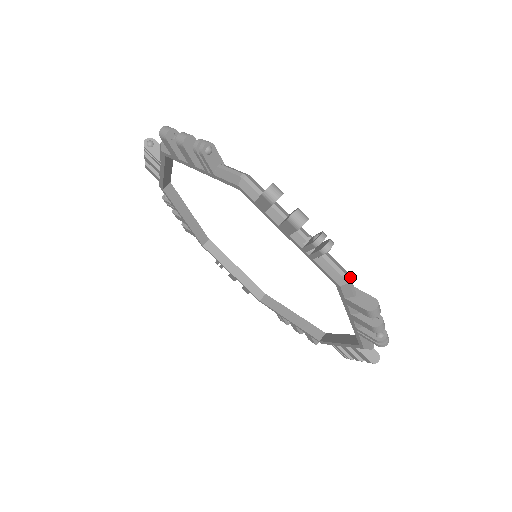
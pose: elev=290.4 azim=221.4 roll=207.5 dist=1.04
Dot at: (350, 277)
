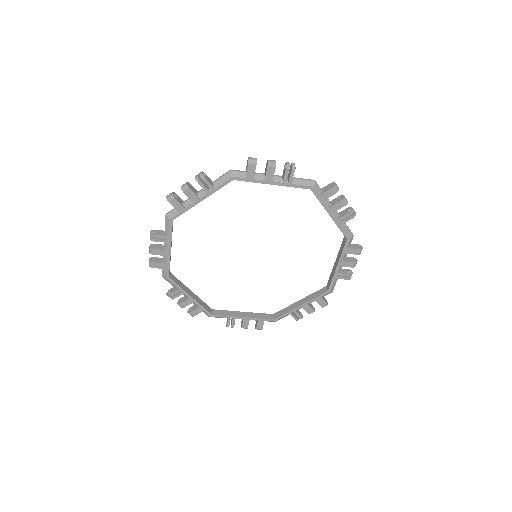
Dot at: (351, 234)
